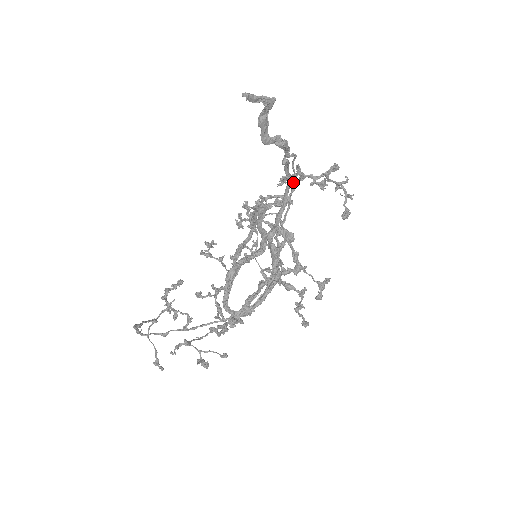
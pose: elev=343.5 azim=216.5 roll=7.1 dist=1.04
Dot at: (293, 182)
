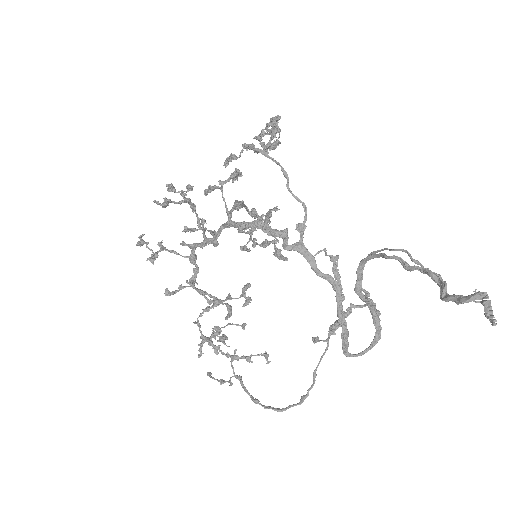
Dot at: occluded
